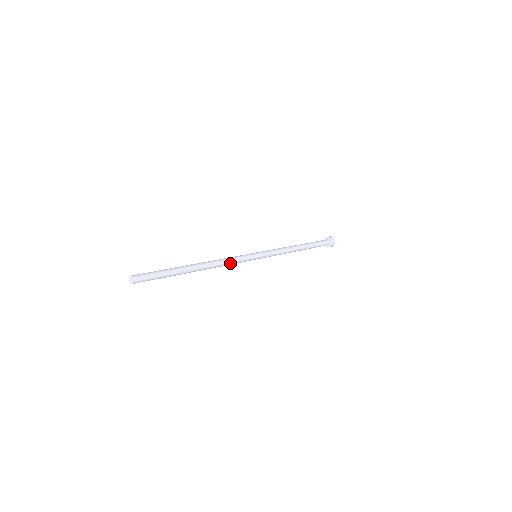
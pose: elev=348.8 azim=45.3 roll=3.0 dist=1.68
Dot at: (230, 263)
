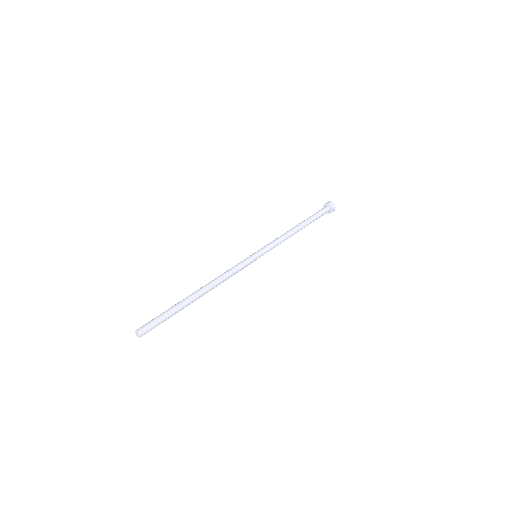
Dot at: (230, 276)
